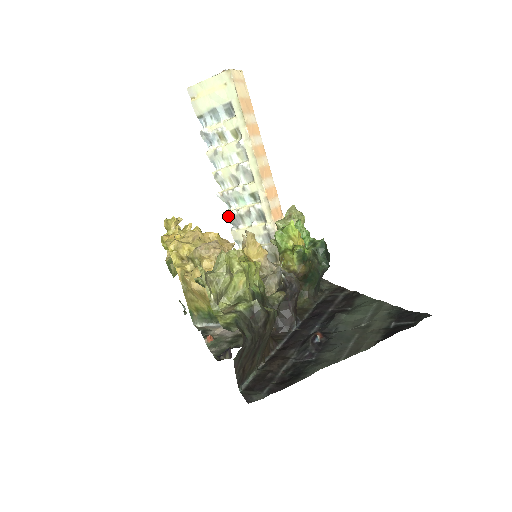
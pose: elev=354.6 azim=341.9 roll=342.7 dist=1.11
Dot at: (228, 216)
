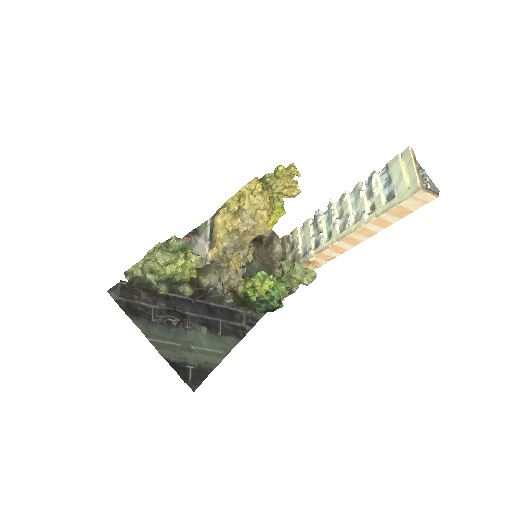
Dot at: (317, 214)
